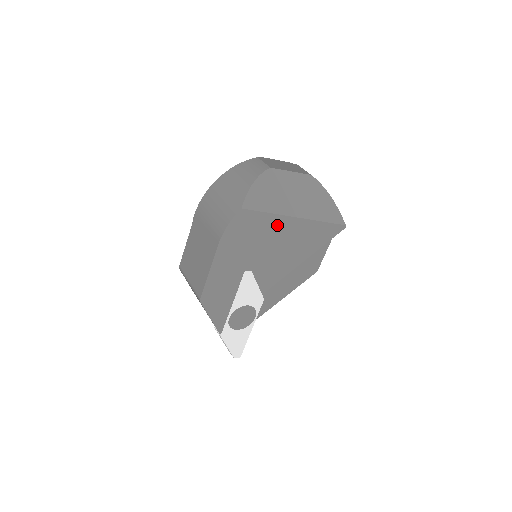
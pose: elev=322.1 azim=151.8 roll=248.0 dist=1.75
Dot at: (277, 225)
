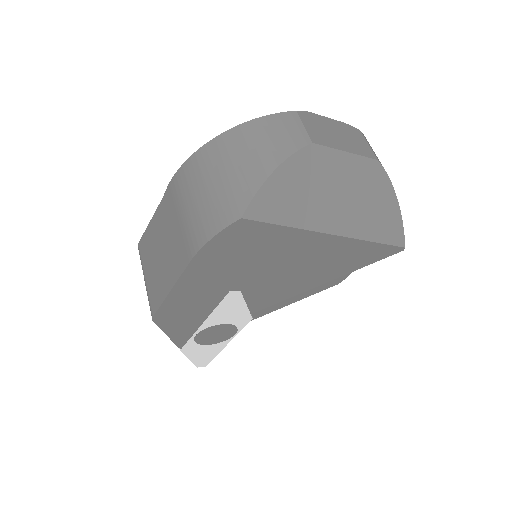
Dot at: (297, 242)
